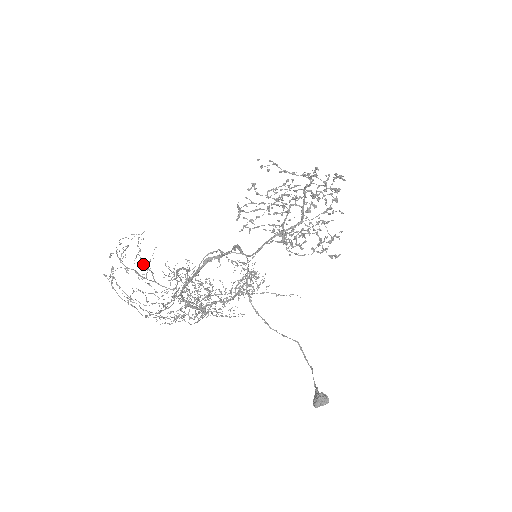
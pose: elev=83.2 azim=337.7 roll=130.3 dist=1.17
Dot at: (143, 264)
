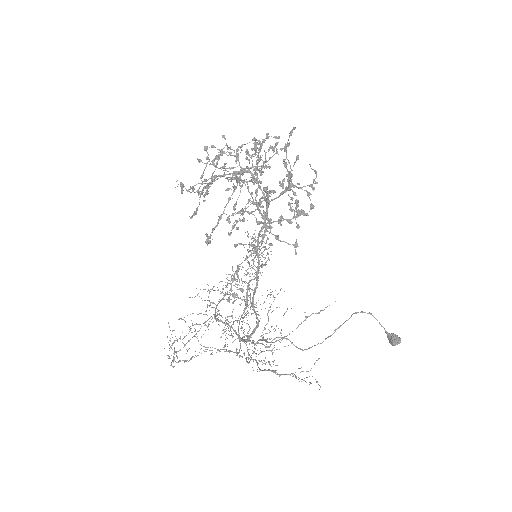
Dot at: occluded
